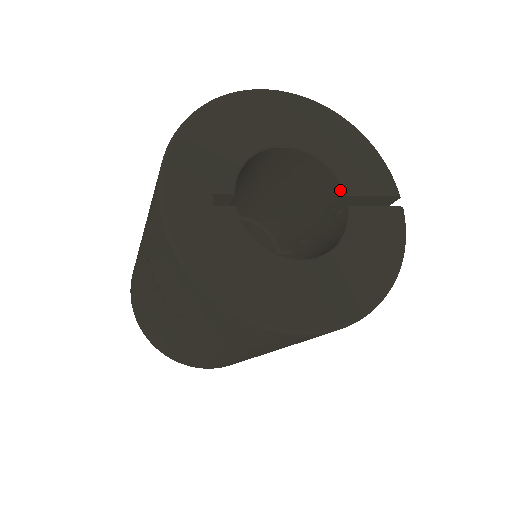
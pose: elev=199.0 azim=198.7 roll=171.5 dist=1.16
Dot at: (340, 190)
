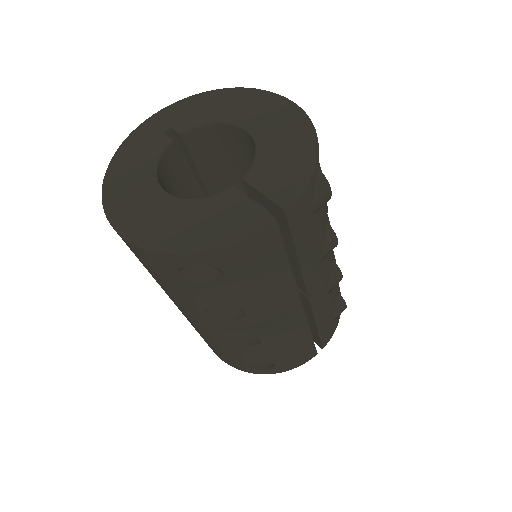
Dot at: (247, 176)
